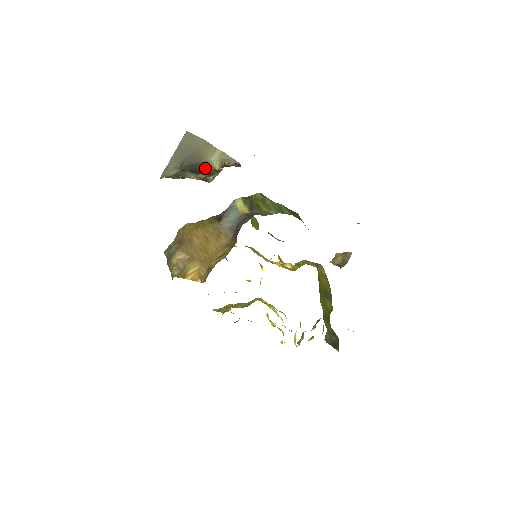
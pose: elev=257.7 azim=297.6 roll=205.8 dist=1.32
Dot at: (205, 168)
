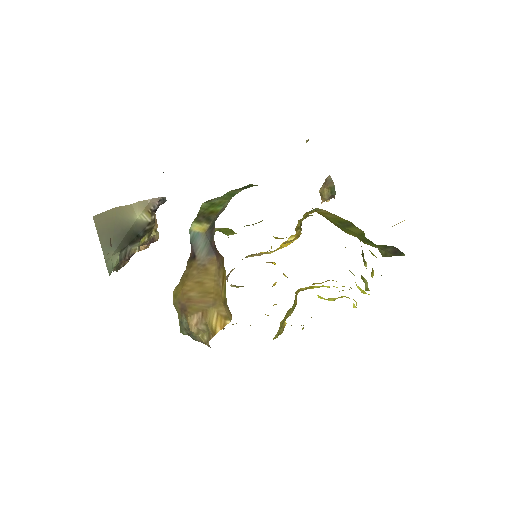
Dot at: (139, 230)
